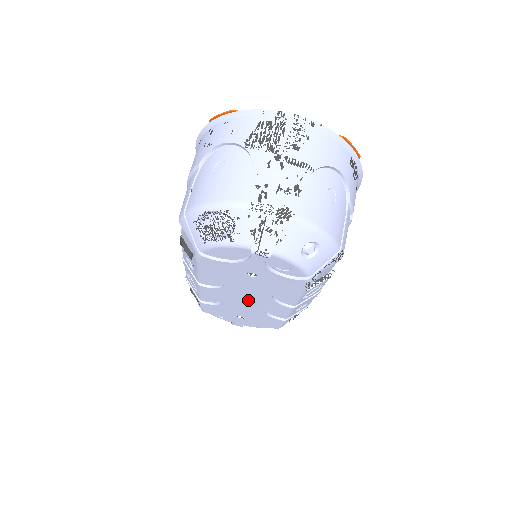
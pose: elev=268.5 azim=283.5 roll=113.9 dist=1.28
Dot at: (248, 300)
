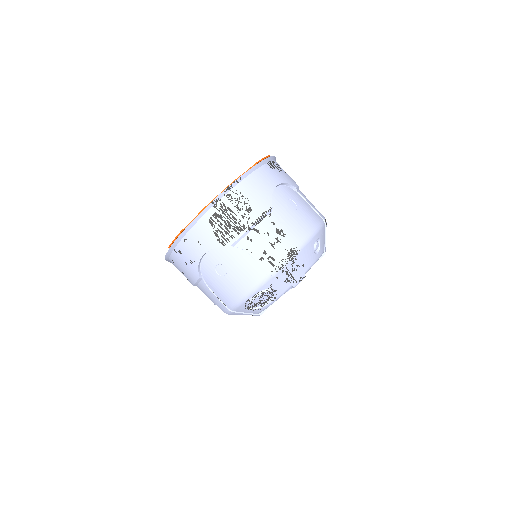
Dot at: occluded
